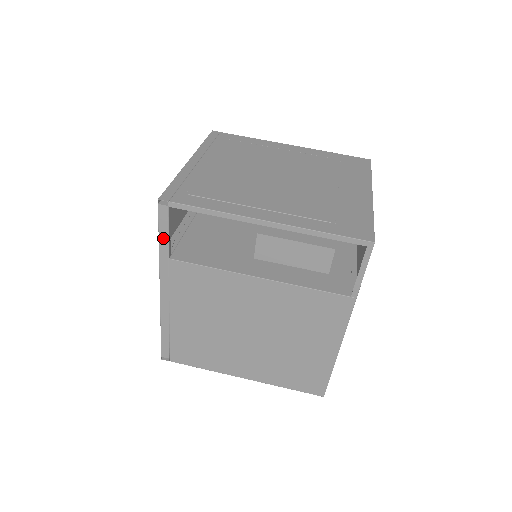
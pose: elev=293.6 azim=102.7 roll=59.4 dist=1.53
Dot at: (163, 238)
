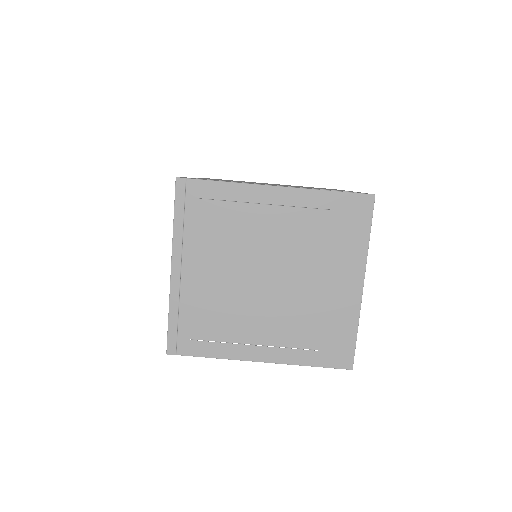
Dot at: occluded
